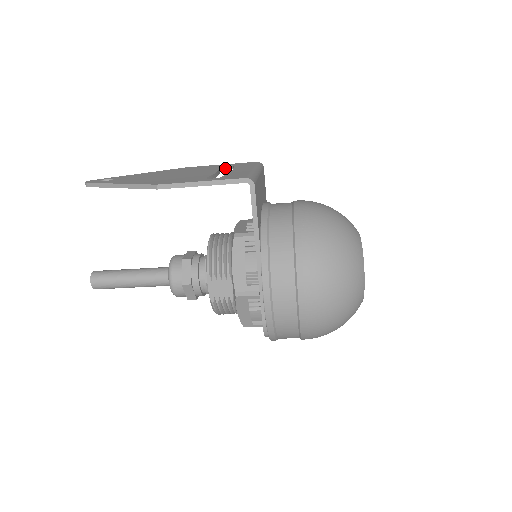
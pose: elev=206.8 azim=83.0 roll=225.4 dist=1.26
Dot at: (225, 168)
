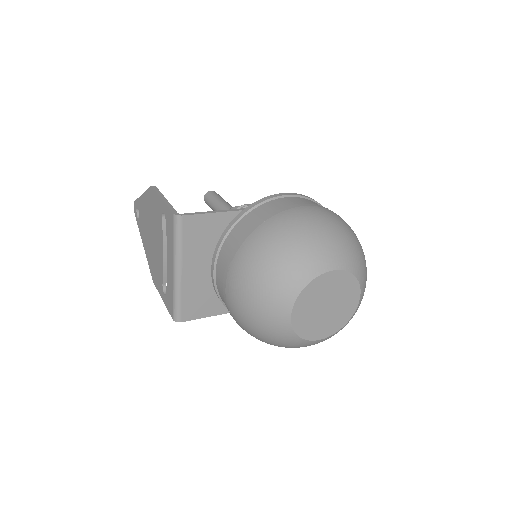
Dot at: occluded
